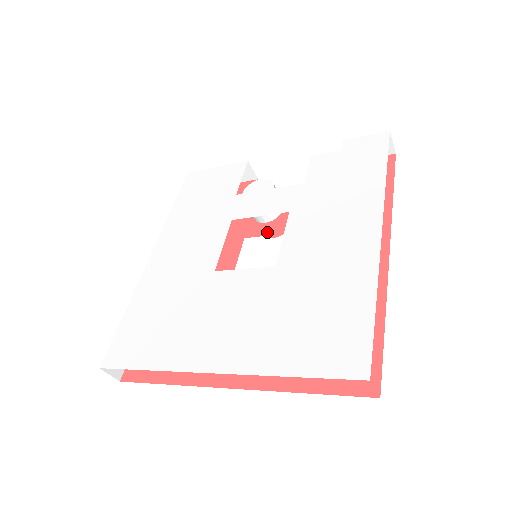
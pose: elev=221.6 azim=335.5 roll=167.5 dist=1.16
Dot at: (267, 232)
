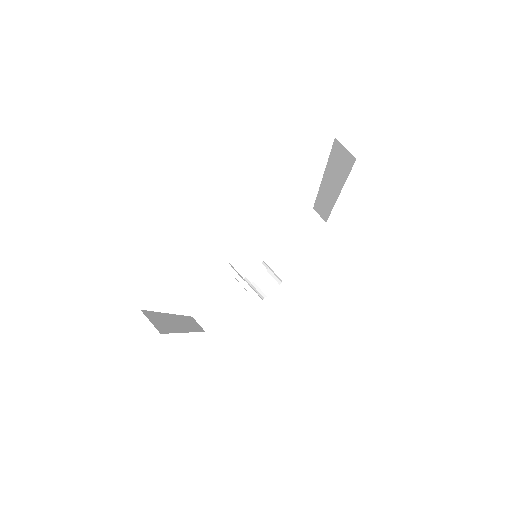
Dot at: occluded
